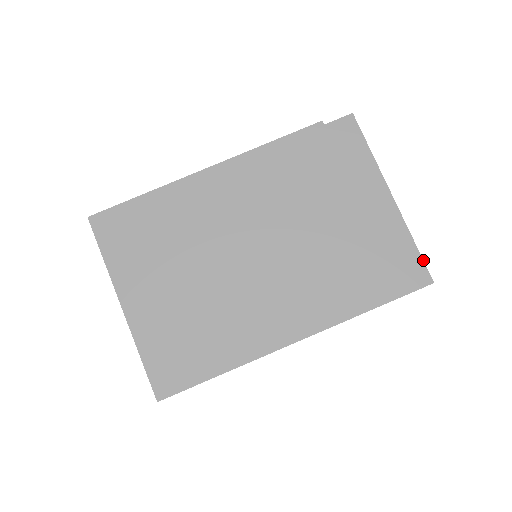
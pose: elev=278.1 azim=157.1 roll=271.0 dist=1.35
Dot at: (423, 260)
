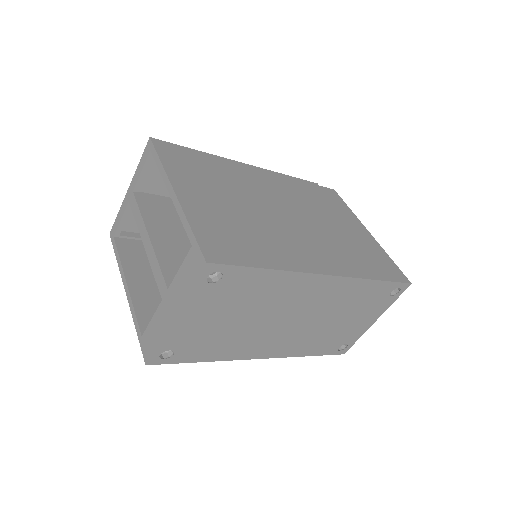
Dot at: occluded
